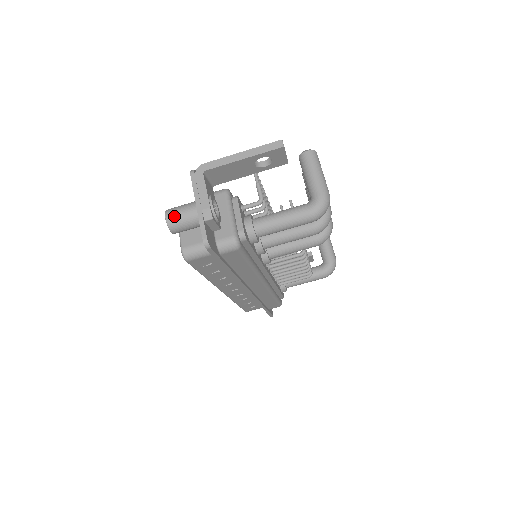
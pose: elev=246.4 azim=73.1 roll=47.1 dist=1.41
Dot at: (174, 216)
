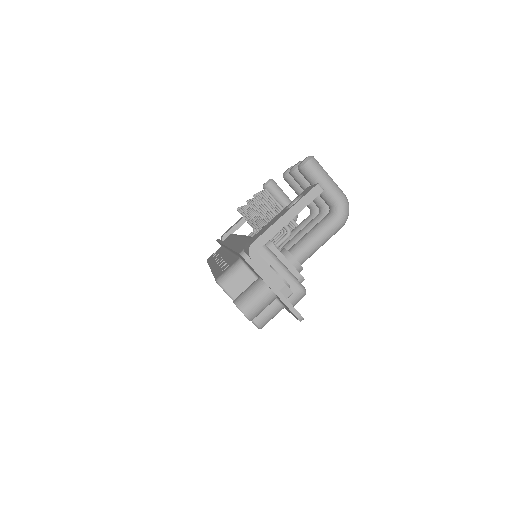
Dot at: (252, 308)
